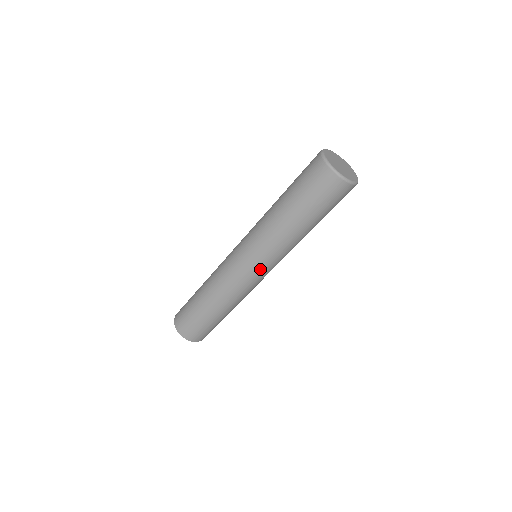
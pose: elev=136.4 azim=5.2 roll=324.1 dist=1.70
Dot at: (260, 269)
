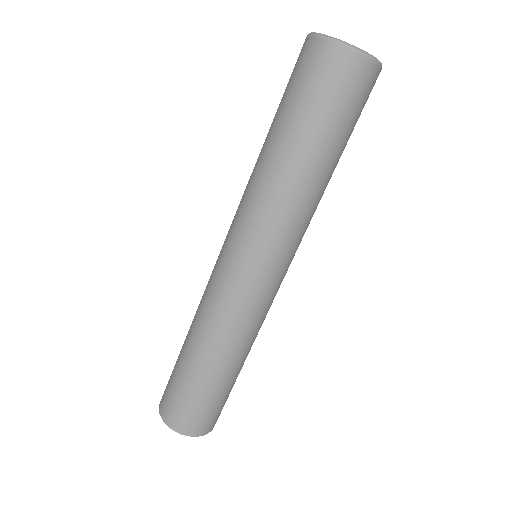
Dot at: (231, 250)
